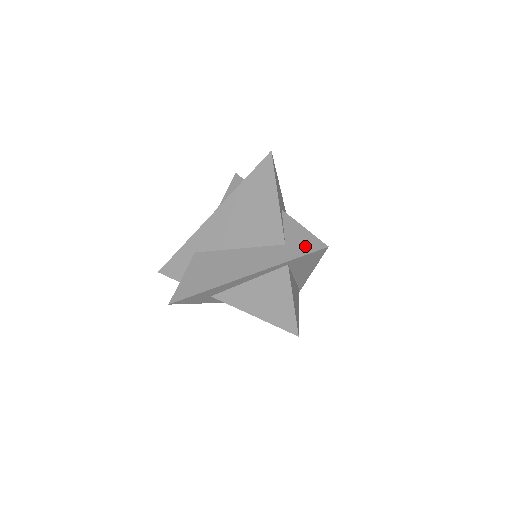
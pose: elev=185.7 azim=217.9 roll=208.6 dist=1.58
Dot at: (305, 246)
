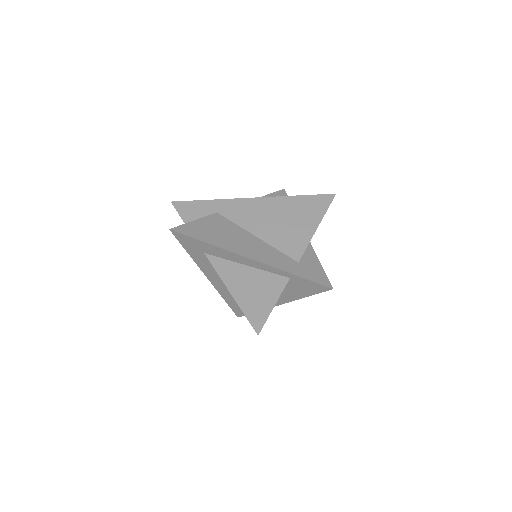
Dot at: (314, 275)
